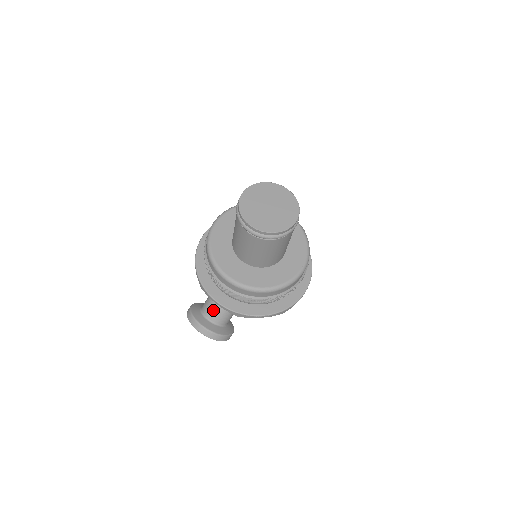
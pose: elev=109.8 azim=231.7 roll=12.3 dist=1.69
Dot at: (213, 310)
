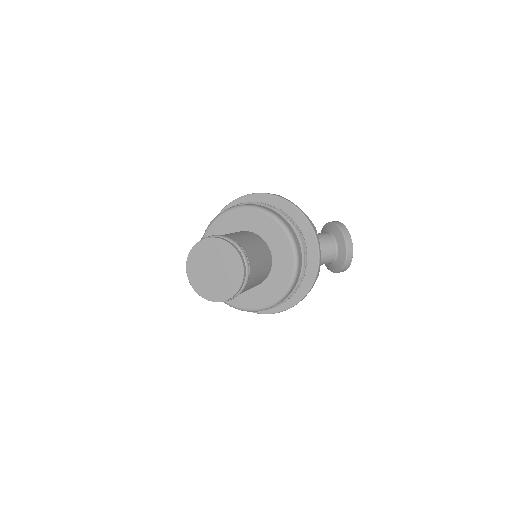
Dot at: occluded
